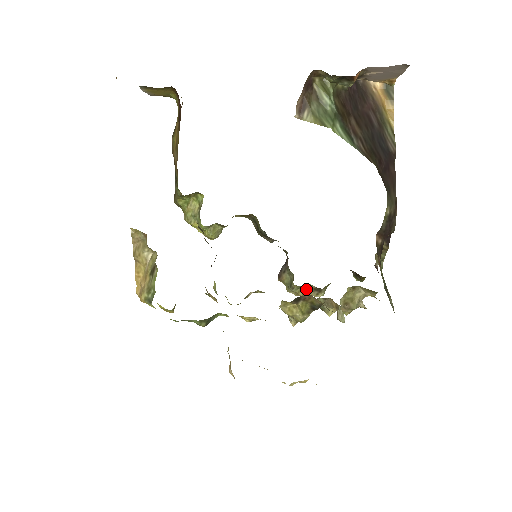
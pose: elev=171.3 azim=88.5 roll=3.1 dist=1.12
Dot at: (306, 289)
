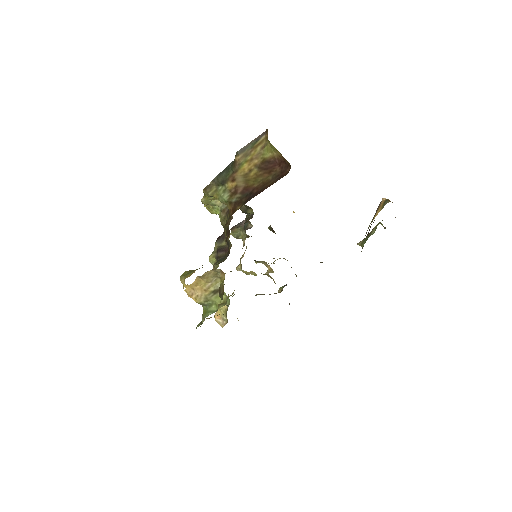
Dot at: occluded
